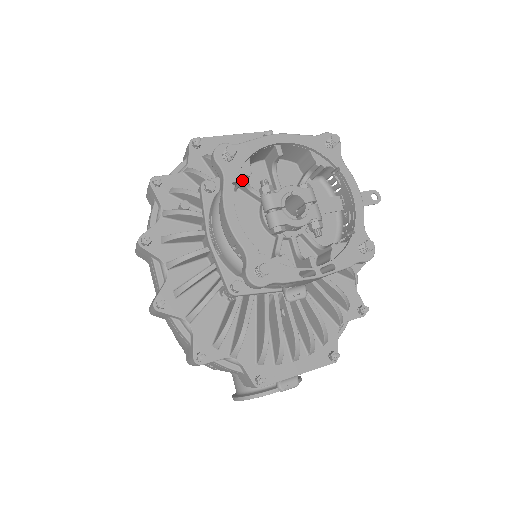
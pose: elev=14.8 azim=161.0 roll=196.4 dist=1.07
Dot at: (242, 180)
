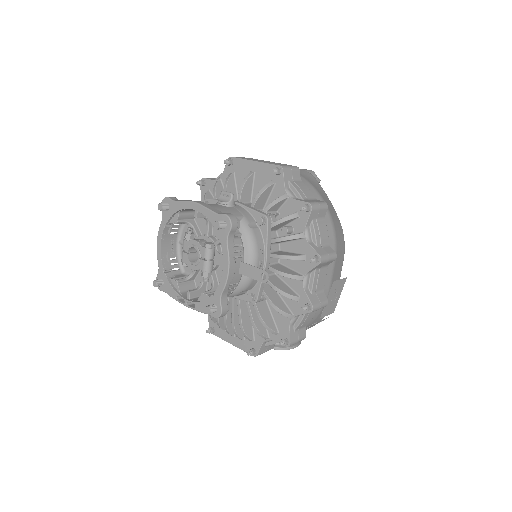
Dot at: occluded
